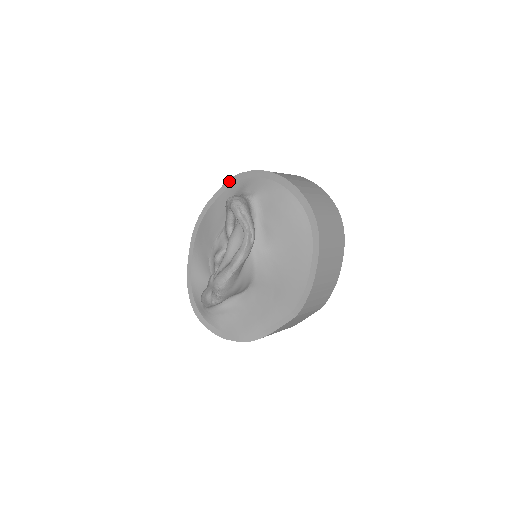
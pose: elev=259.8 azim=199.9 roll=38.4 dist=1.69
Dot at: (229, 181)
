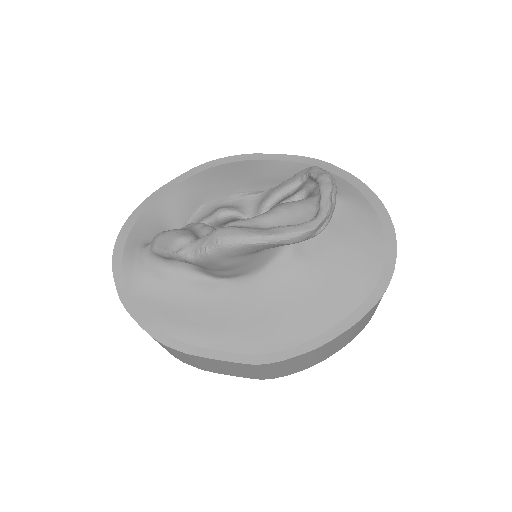
Dot at: (305, 158)
